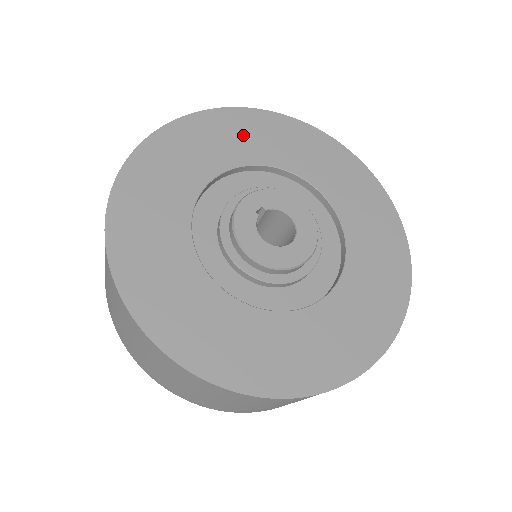
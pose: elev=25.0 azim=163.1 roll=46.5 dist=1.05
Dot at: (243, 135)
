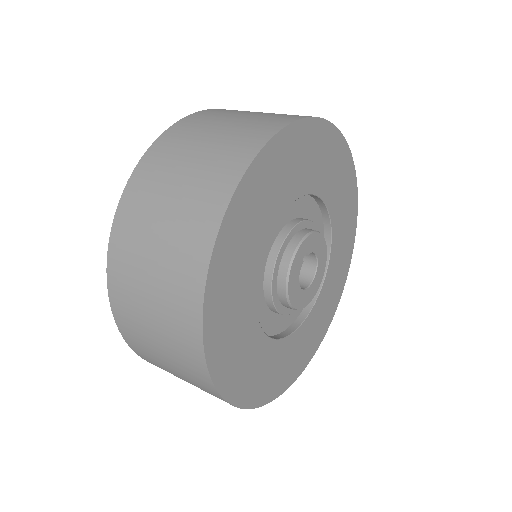
Dot at: (310, 157)
